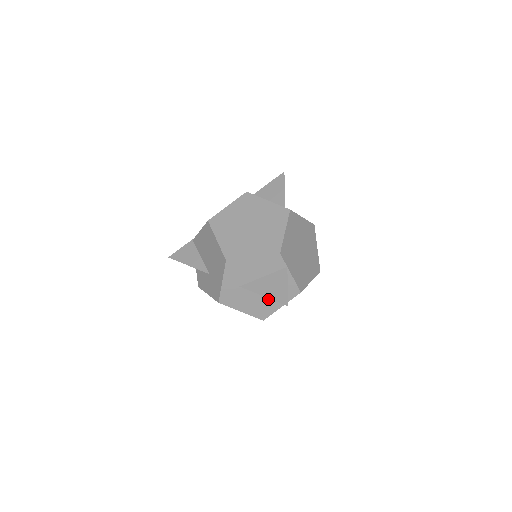
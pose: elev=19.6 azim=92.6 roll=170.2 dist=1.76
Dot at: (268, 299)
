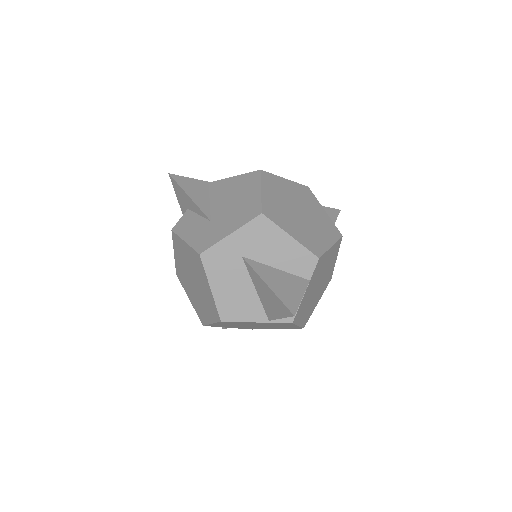
Dot at: (253, 300)
